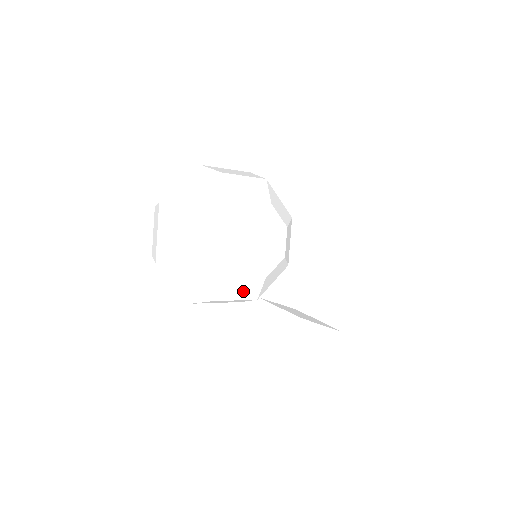
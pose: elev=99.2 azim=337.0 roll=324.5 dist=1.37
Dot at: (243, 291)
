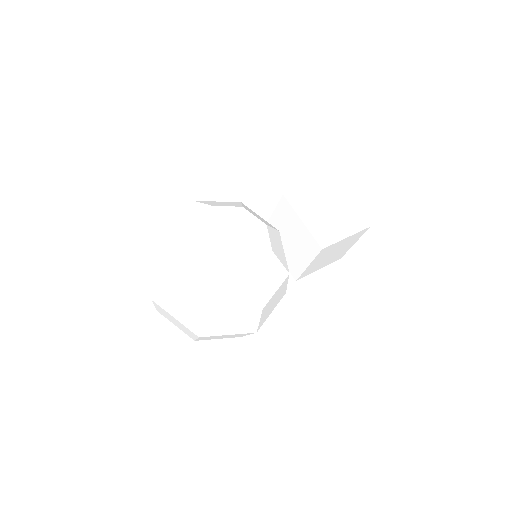
Dot at: (271, 278)
